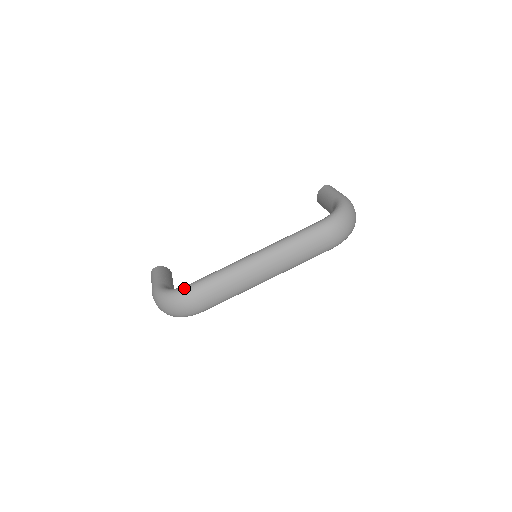
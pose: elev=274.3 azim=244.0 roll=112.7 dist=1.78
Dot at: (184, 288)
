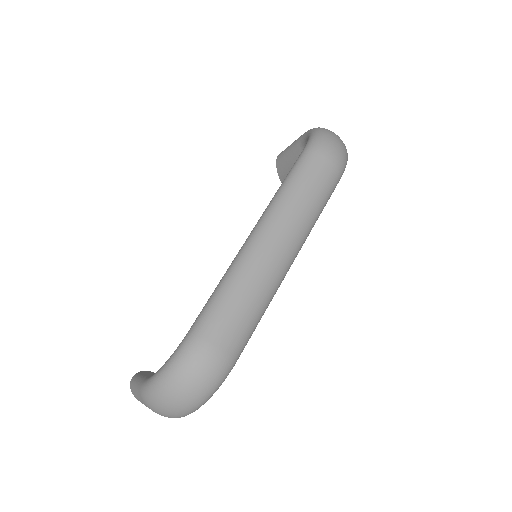
Dot at: (182, 341)
